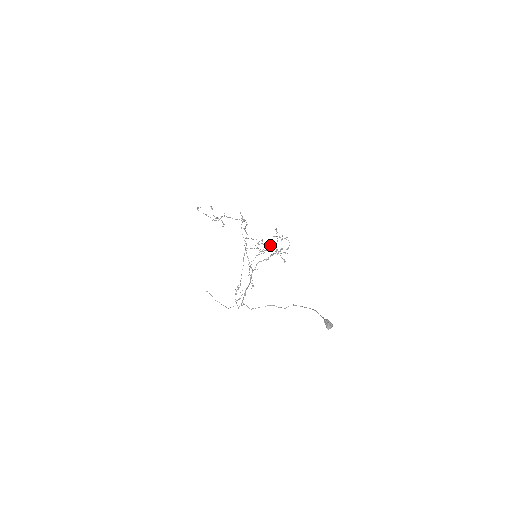
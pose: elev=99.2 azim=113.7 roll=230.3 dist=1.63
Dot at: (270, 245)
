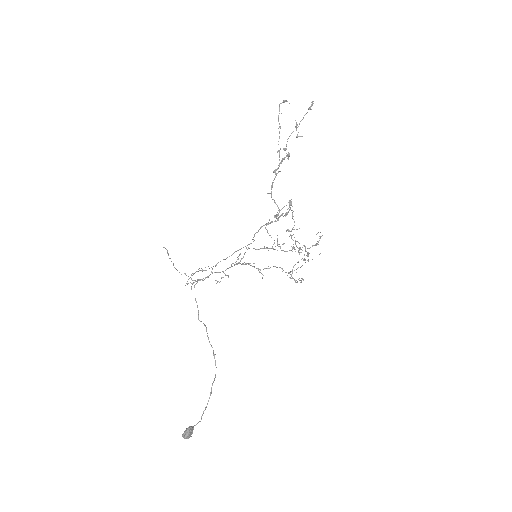
Dot at: (296, 246)
